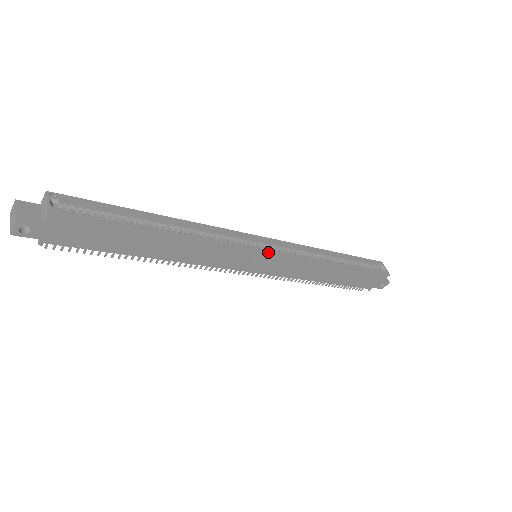
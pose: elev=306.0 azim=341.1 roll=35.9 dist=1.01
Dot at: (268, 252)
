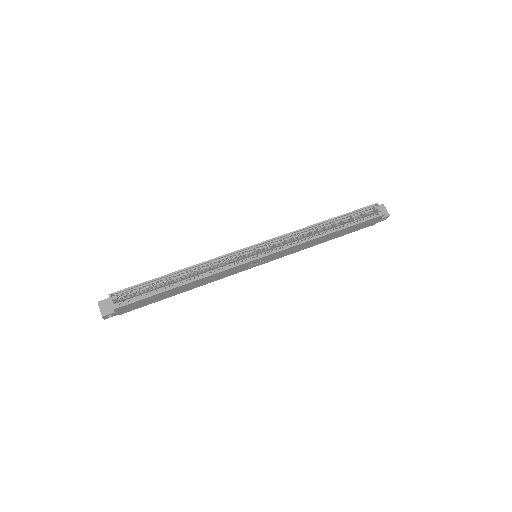
Dot at: (259, 258)
